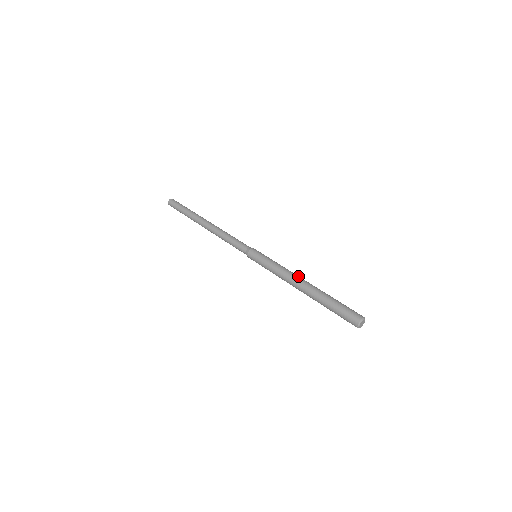
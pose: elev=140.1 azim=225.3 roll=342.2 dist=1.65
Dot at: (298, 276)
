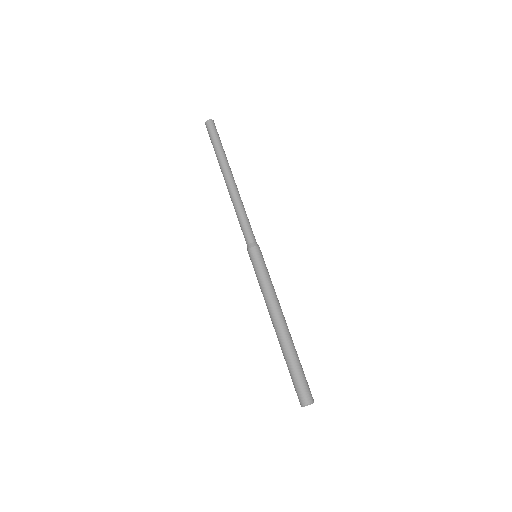
Dot at: (278, 312)
